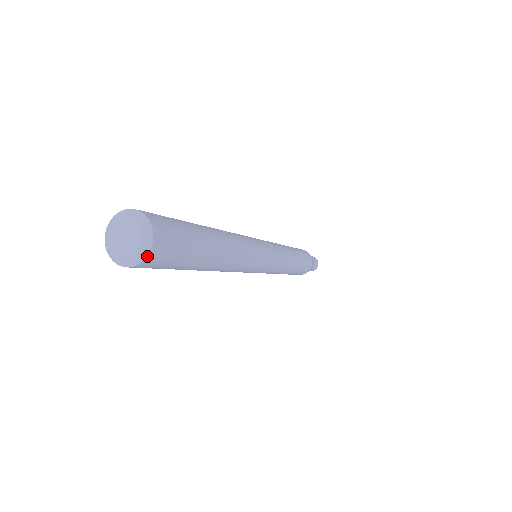
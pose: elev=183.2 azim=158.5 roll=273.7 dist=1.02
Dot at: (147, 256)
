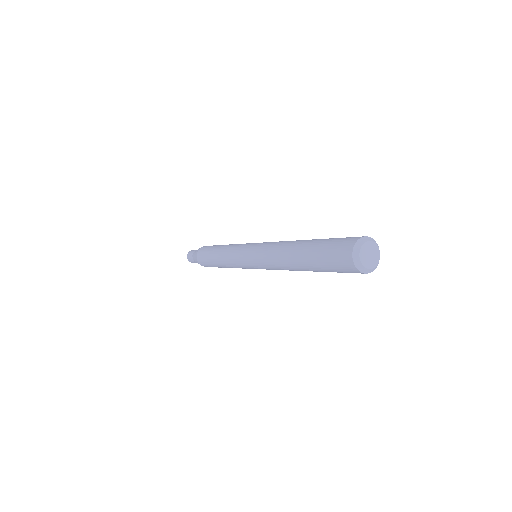
Dot at: occluded
